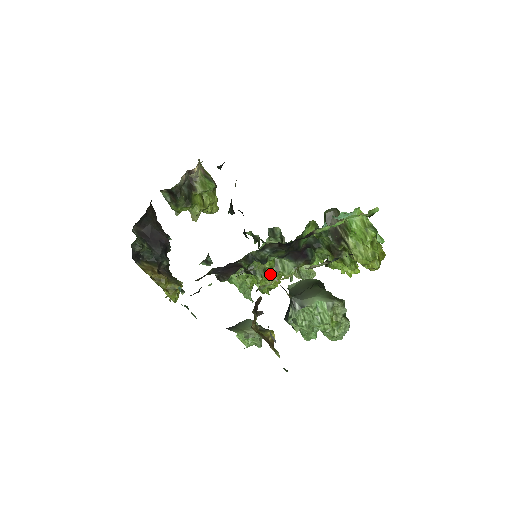
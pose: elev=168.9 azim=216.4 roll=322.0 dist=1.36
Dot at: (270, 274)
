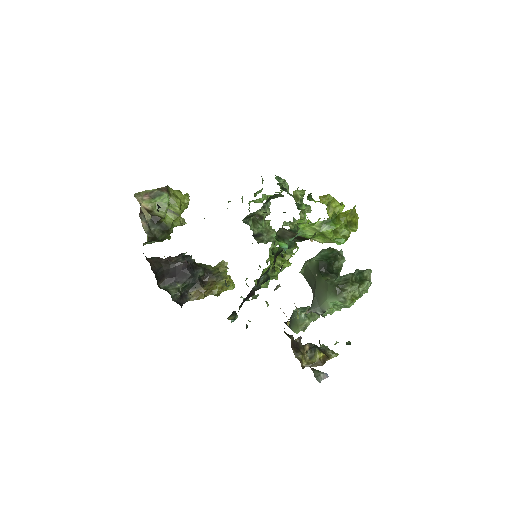
Dot at: (278, 263)
